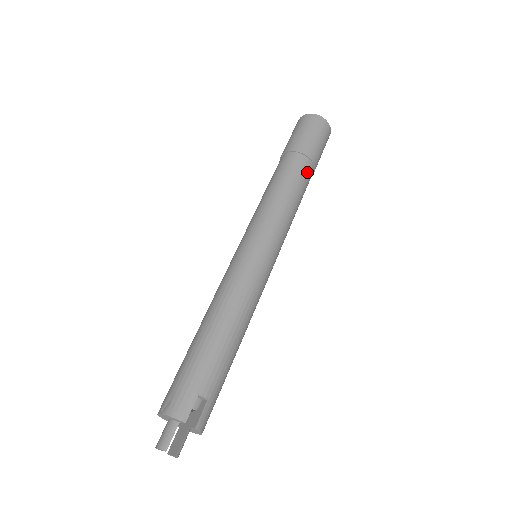
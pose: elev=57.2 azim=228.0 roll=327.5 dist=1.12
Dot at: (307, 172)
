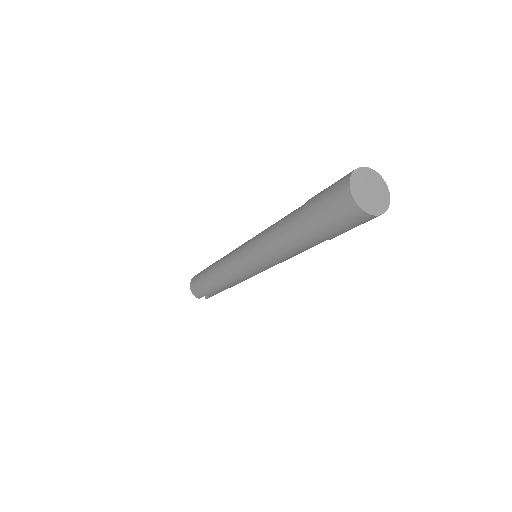
Dot at: occluded
